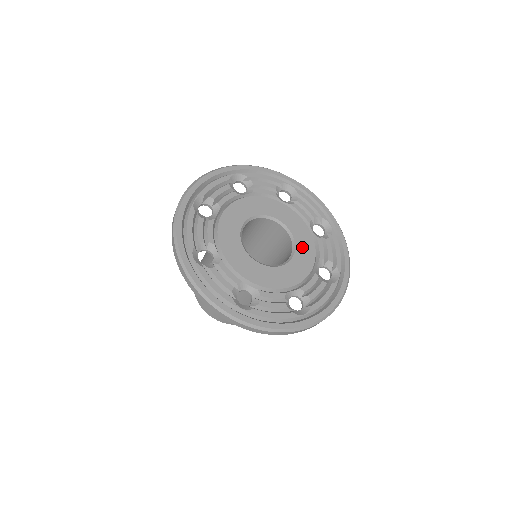
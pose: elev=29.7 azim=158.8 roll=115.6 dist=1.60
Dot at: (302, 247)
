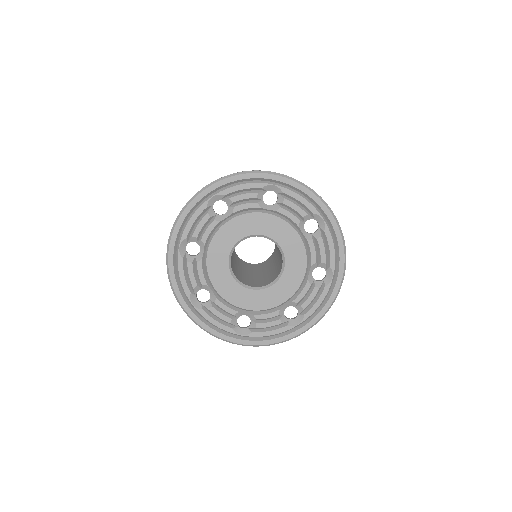
Dot at: (285, 283)
